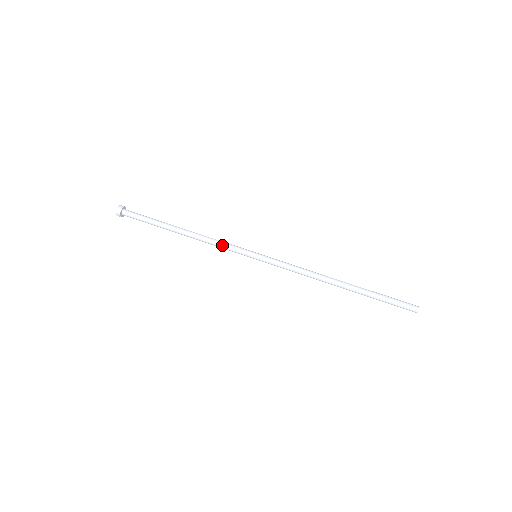
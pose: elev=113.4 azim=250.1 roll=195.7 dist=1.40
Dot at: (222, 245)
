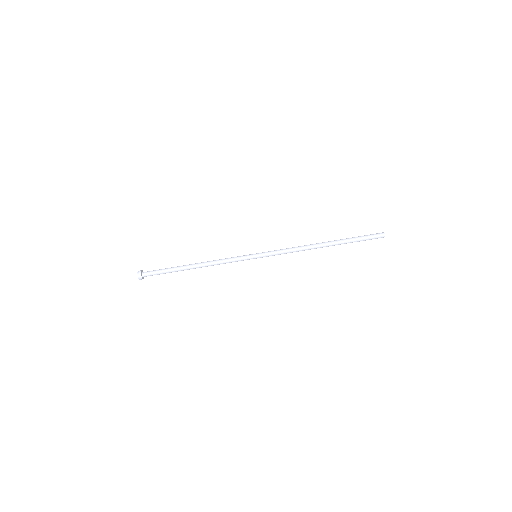
Dot at: (228, 262)
